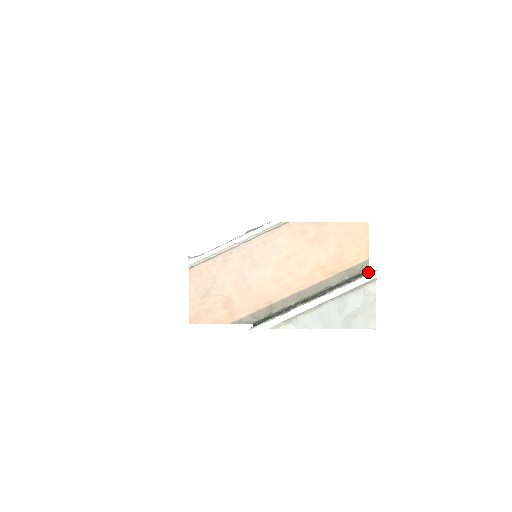
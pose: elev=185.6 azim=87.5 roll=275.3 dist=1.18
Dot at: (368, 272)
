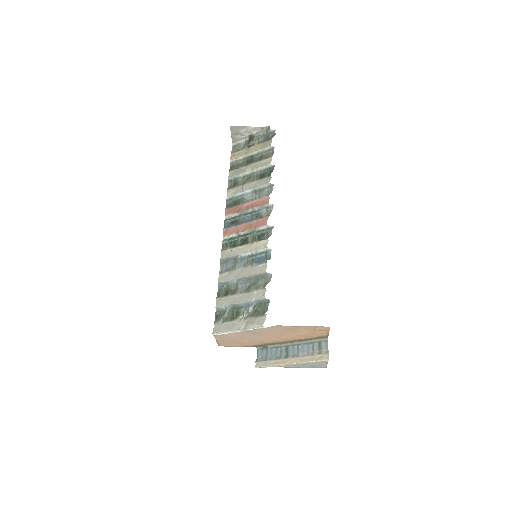
Dot at: (326, 345)
